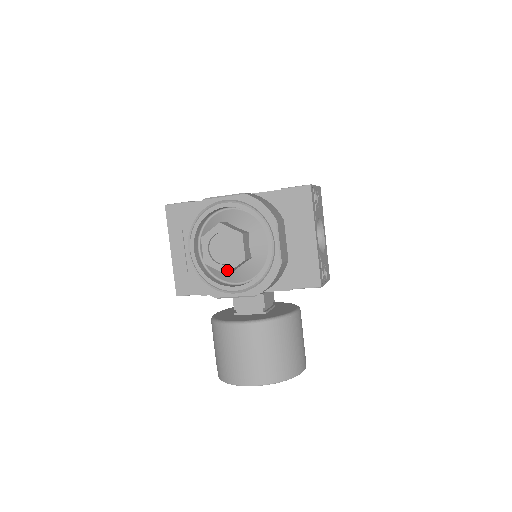
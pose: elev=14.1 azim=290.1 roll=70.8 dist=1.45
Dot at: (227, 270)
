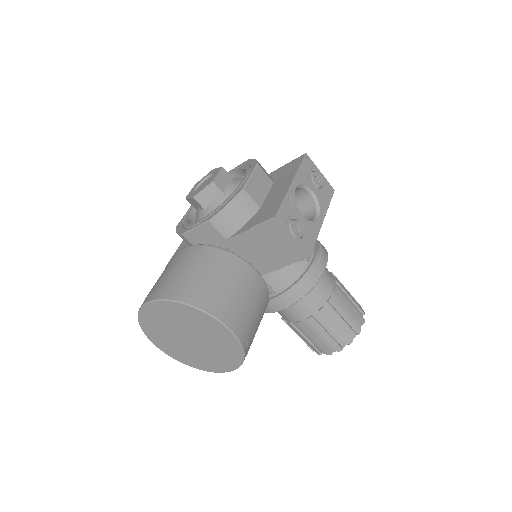
Dot at: (196, 194)
